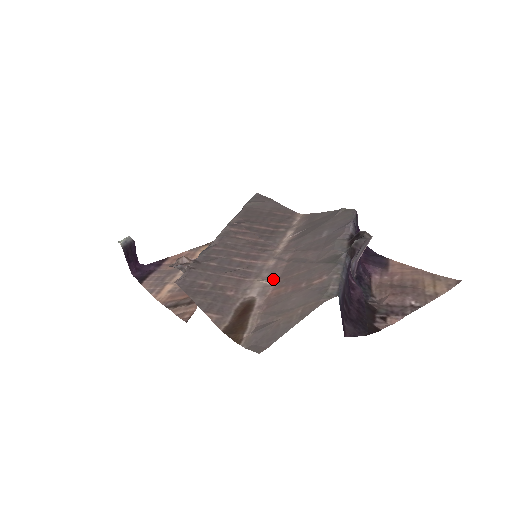
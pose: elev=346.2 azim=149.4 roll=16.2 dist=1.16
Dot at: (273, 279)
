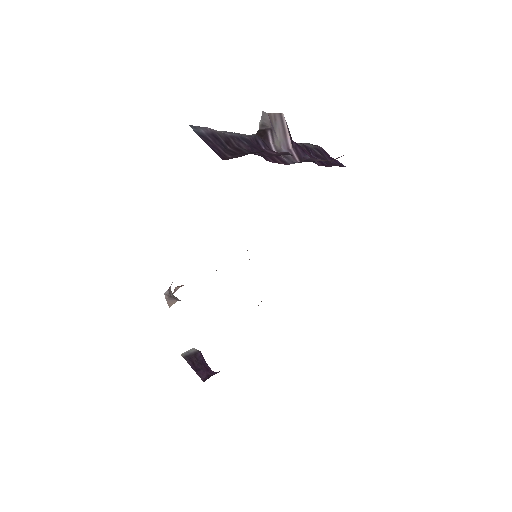
Dot at: occluded
